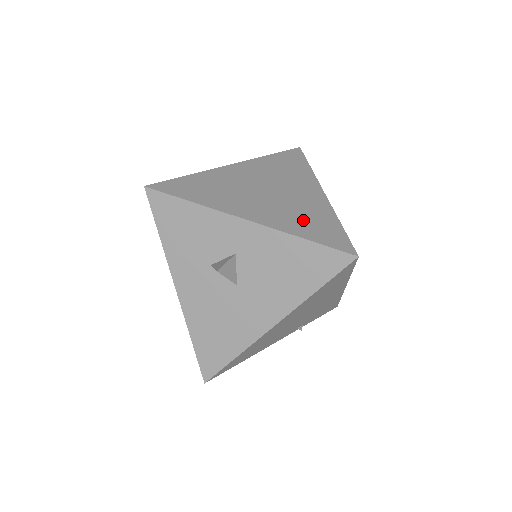
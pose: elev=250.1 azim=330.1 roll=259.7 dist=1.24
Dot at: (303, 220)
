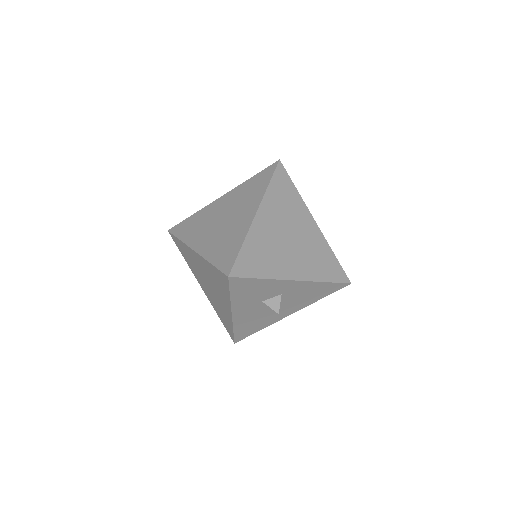
Dot at: (319, 263)
